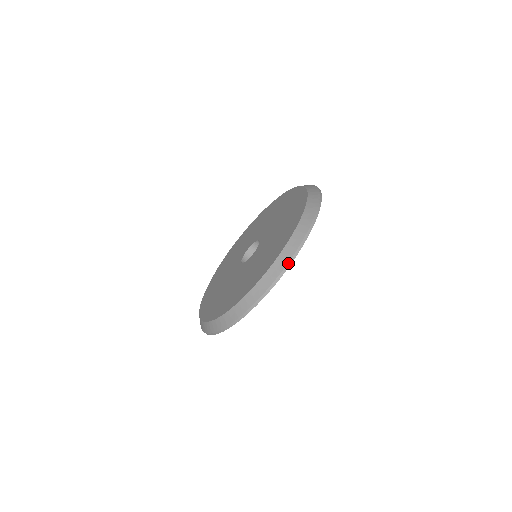
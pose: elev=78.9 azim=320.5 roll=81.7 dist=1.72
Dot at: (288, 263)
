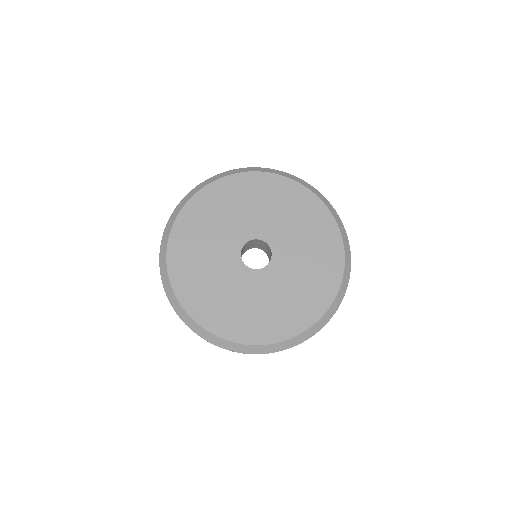
Dot at: occluded
